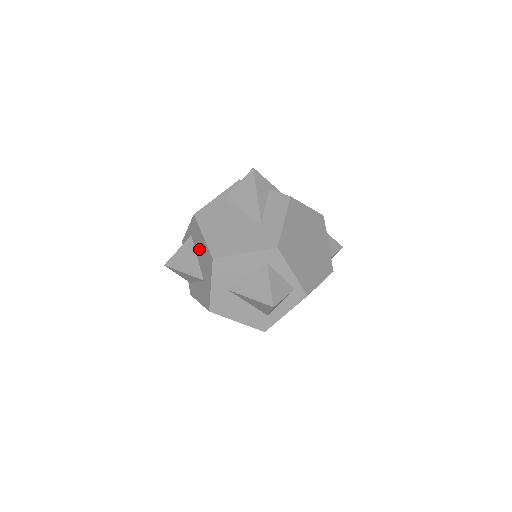
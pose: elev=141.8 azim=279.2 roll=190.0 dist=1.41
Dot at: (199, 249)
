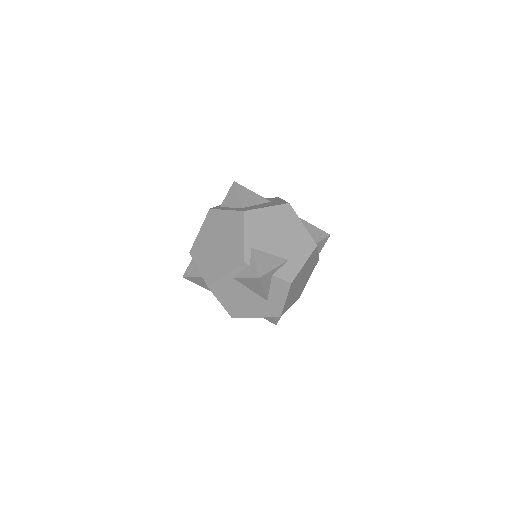
Dot at: occluded
